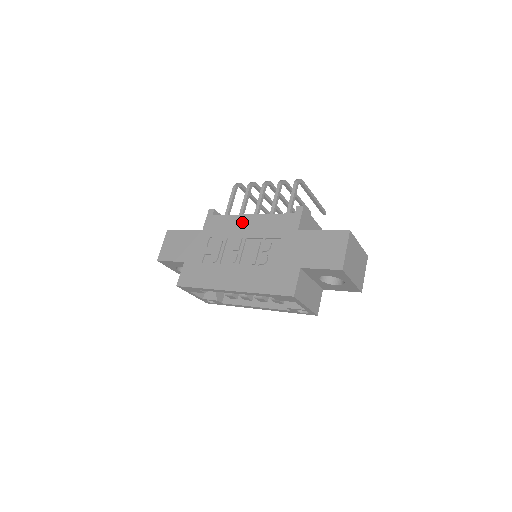
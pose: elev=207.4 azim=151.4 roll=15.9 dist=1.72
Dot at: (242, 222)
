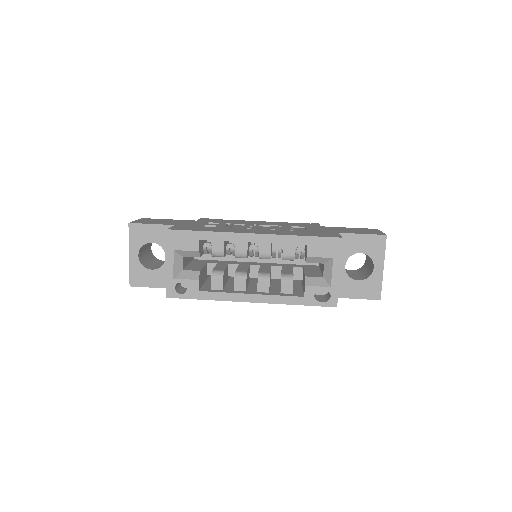
Dot at: (250, 221)
